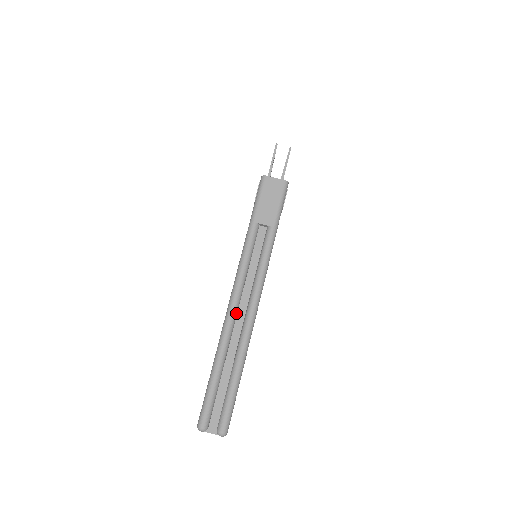
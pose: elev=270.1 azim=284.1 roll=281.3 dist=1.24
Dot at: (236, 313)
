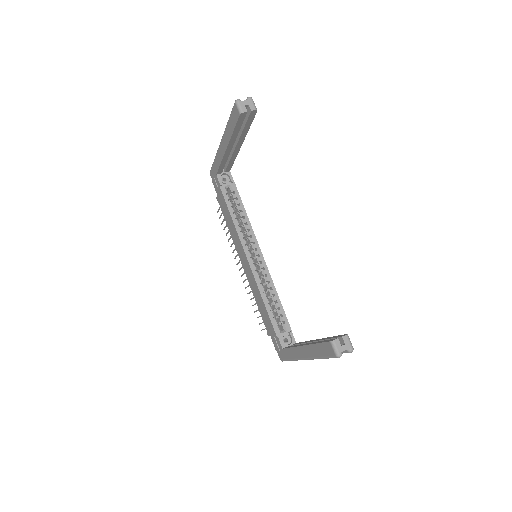
Dot at: occluded
